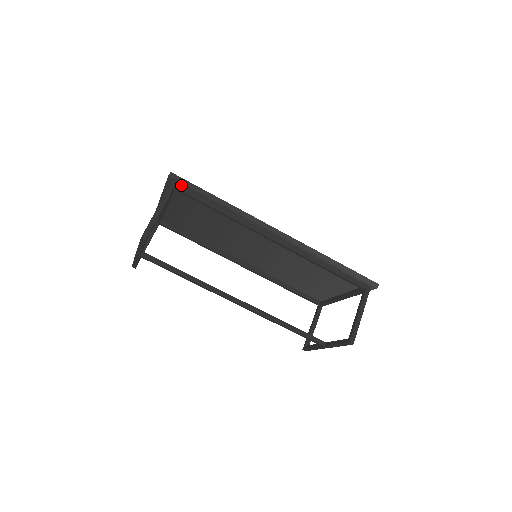
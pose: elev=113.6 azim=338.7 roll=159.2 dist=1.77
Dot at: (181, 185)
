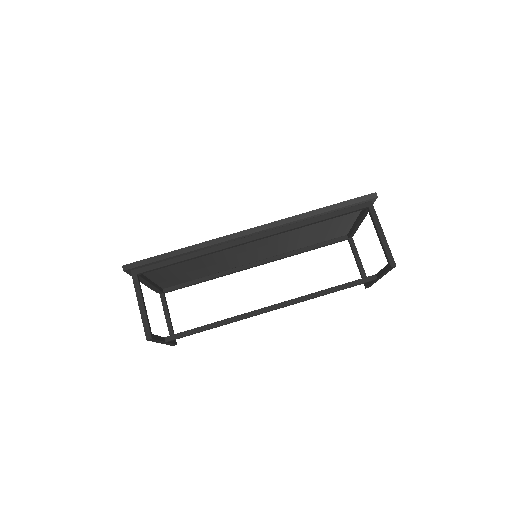
Dot at: (140, 267)
